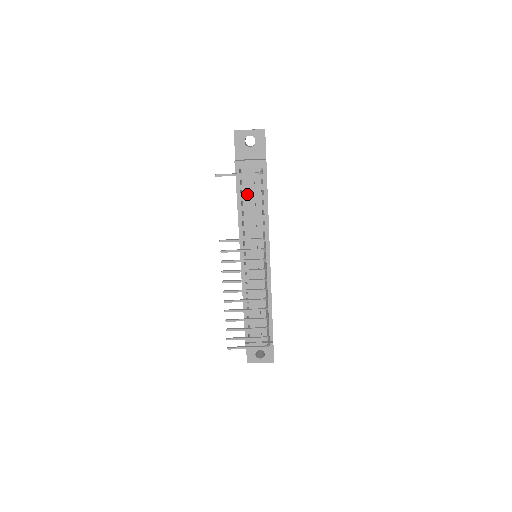
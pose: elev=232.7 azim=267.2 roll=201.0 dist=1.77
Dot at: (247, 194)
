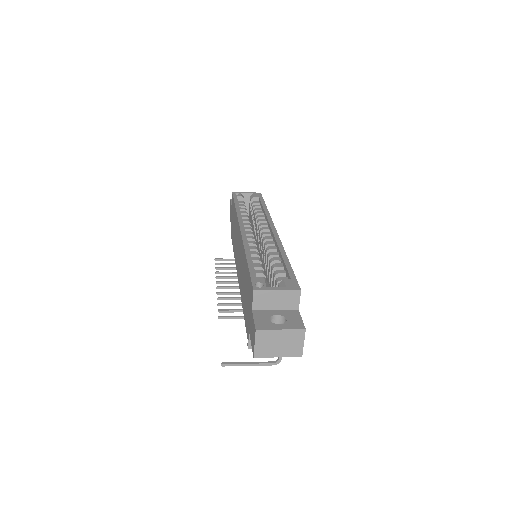
Dot at: occluded
